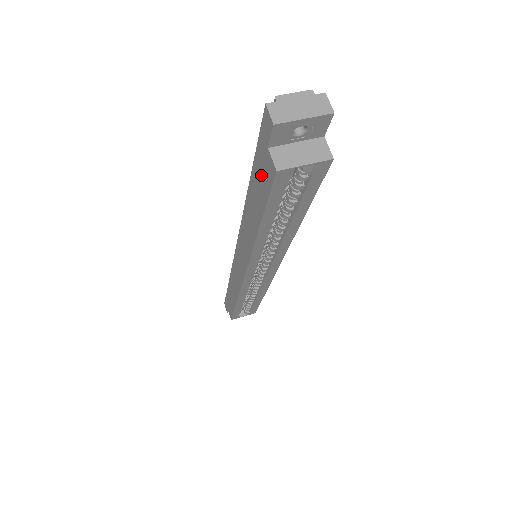
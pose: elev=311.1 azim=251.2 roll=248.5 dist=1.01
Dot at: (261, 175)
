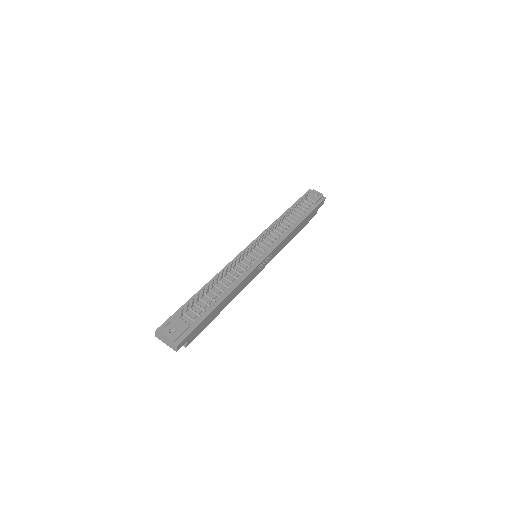
Dot at: occluded
